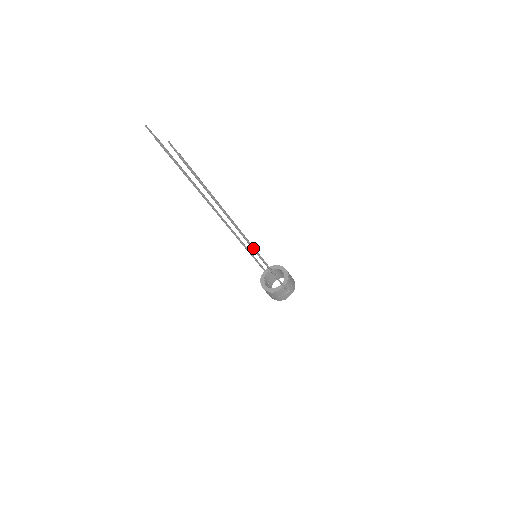
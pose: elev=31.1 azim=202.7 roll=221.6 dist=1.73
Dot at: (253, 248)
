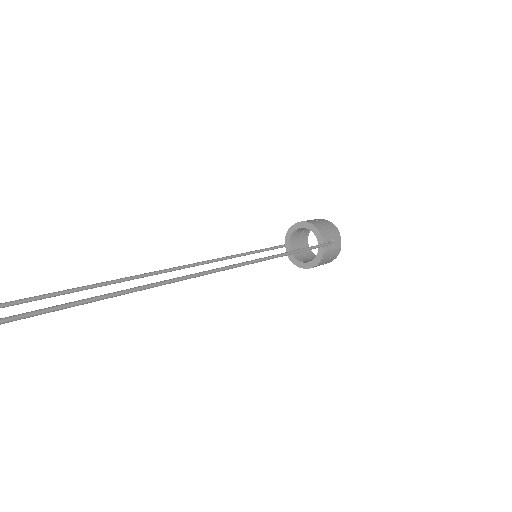
Dot at: (239, 266)
